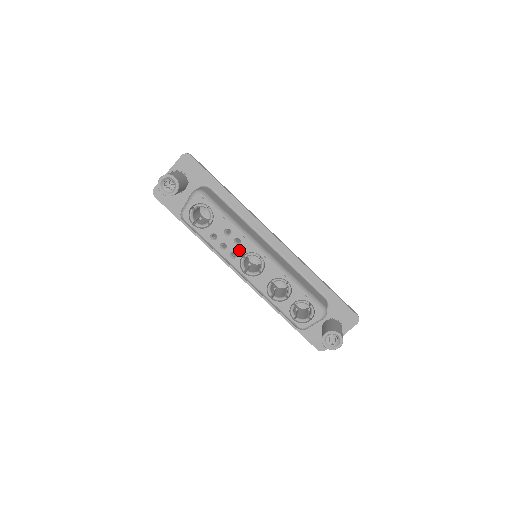
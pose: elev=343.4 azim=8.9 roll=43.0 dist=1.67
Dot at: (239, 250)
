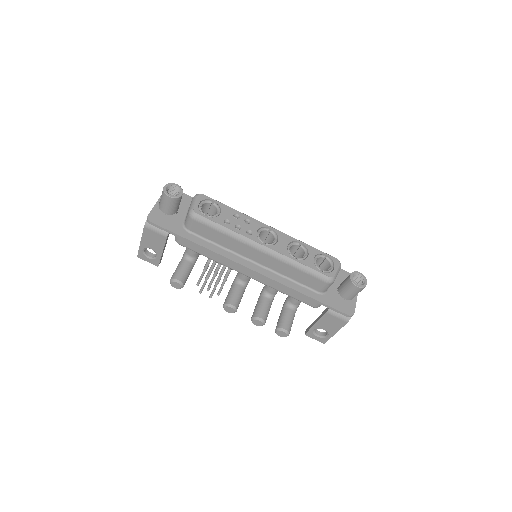
Dot at: (252, 227)
